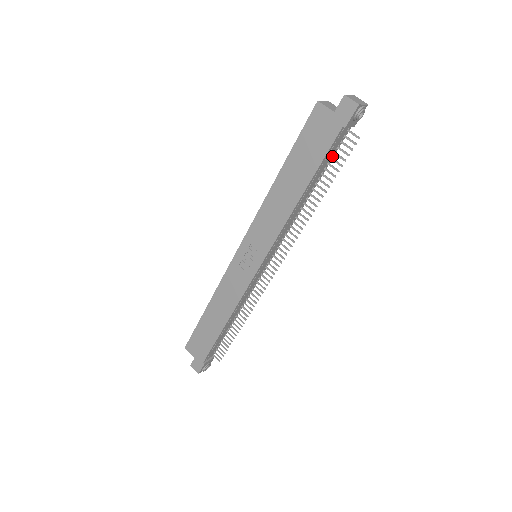
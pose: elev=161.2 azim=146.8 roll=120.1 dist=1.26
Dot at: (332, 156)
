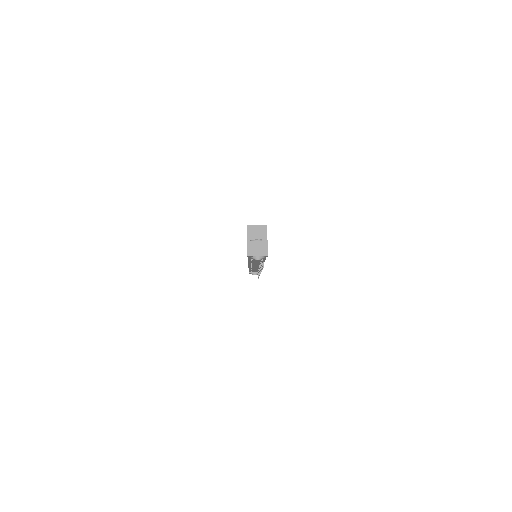
Dot at: occluded
